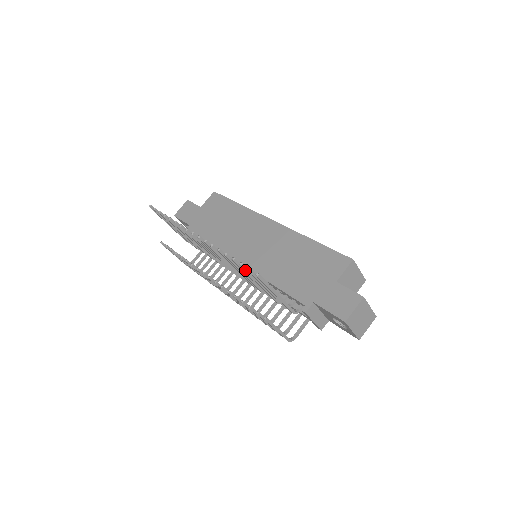
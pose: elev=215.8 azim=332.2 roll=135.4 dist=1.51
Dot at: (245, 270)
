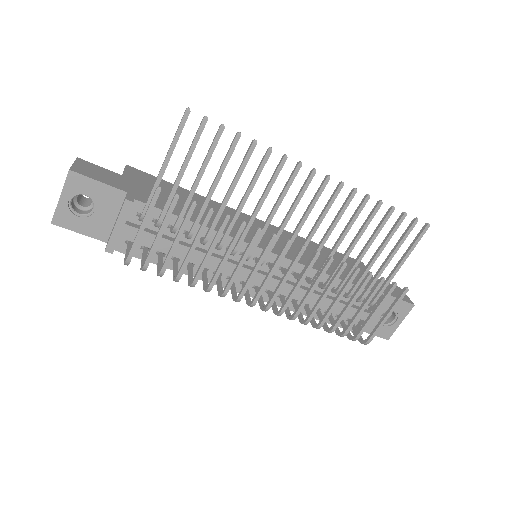
Dot at: (400, 224)
